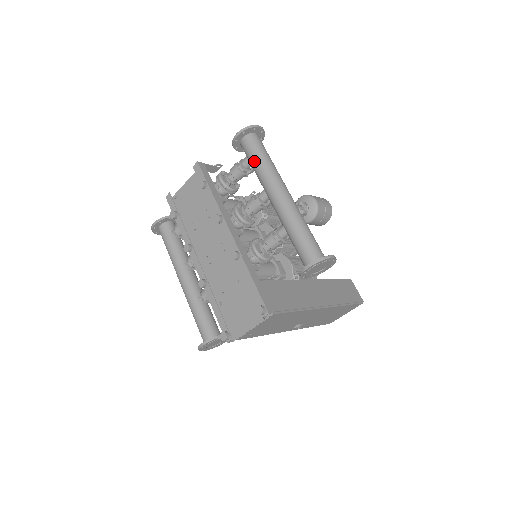
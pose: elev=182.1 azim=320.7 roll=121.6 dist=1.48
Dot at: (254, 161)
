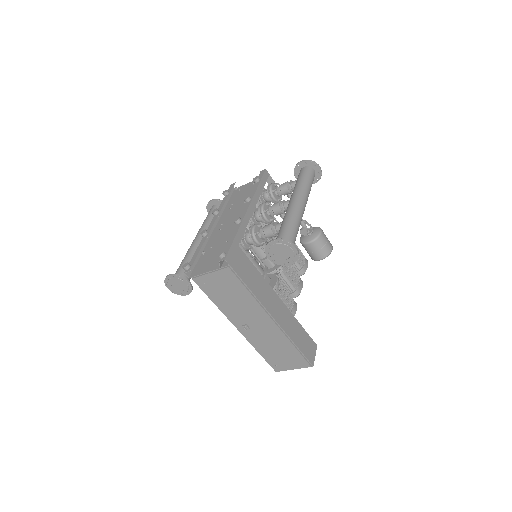
Dot at: (299, 180)
